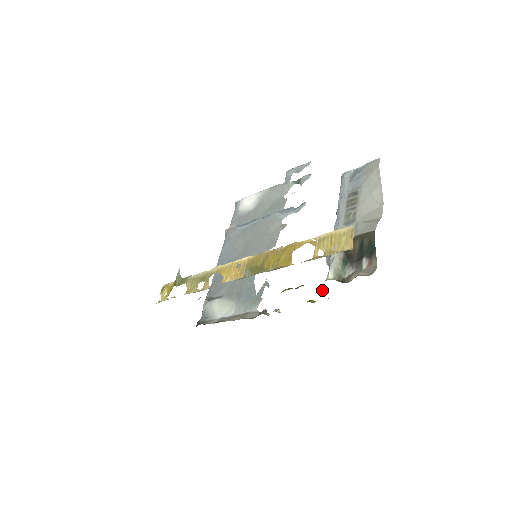
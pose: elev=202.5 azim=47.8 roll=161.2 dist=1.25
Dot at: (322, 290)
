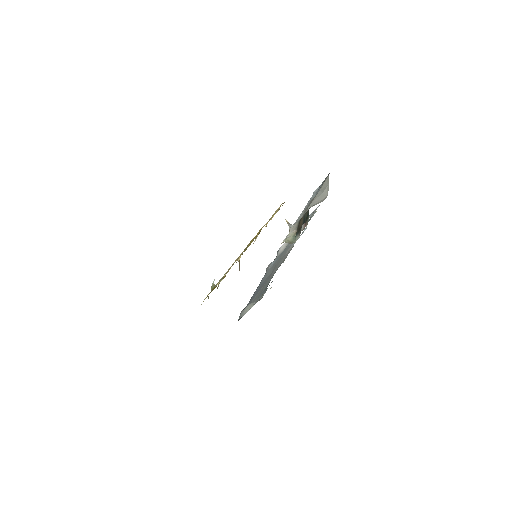
Dot at: occluded
